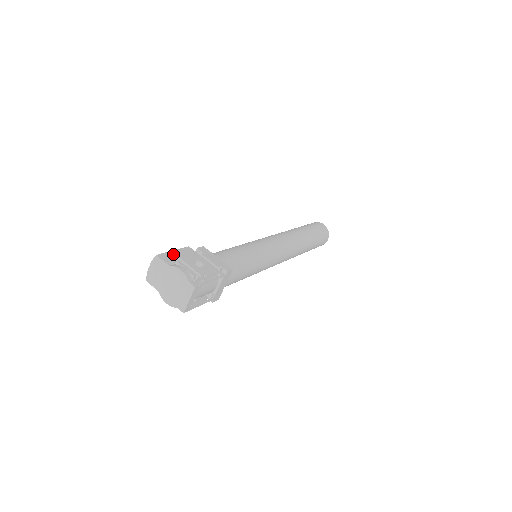
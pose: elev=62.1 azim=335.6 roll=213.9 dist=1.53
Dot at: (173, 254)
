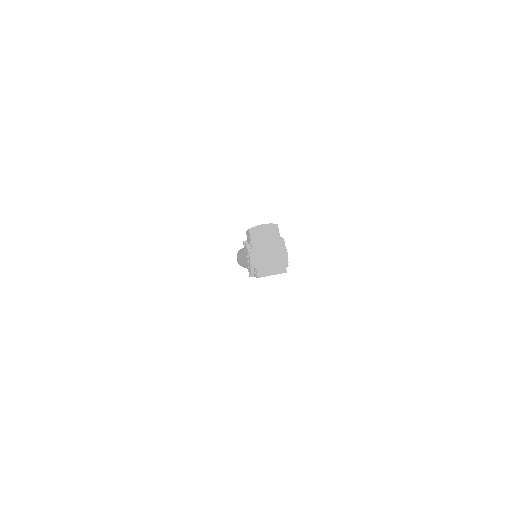
Dot at: occluded
